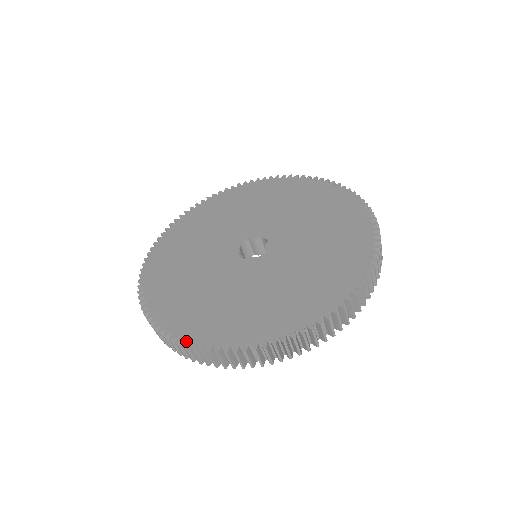
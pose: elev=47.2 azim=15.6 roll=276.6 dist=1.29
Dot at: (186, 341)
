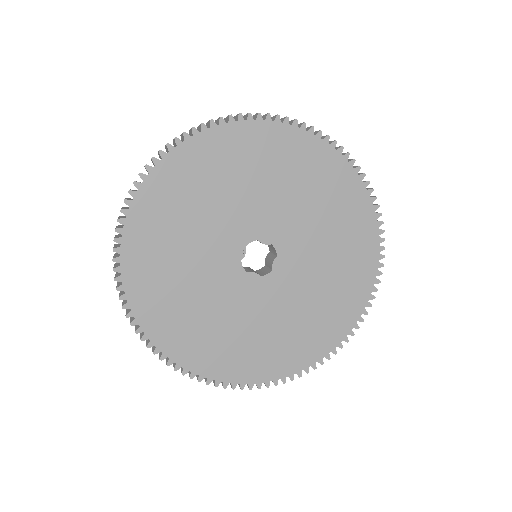
Dot at: (171, 361)
